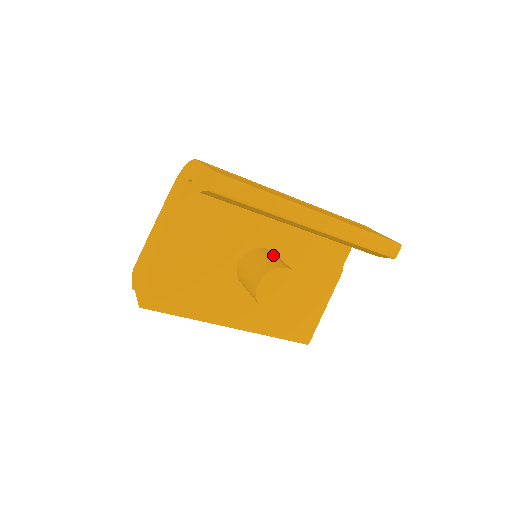
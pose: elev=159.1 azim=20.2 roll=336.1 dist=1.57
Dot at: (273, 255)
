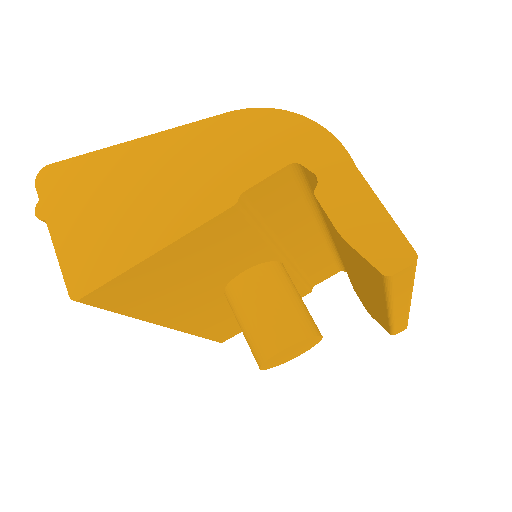
Dot at: occluded
